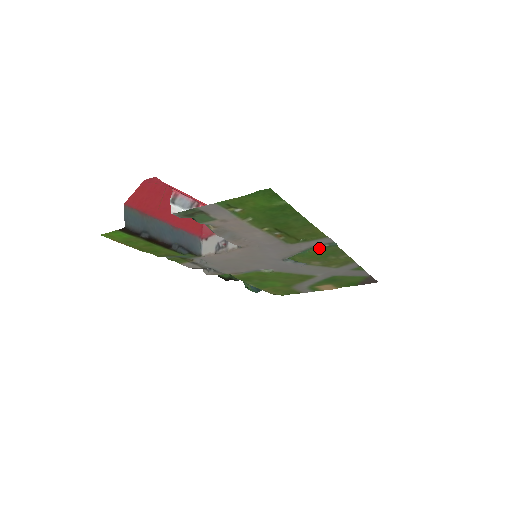
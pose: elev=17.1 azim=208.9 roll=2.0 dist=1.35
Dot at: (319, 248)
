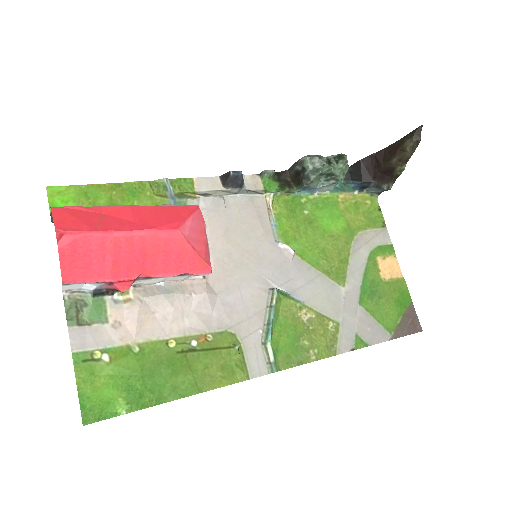
Dot at: (273, 346)
